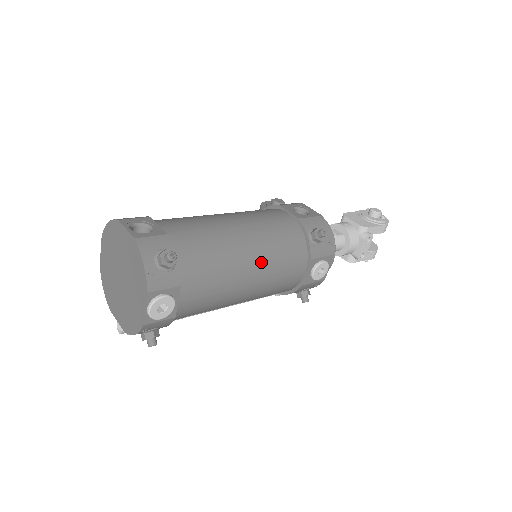
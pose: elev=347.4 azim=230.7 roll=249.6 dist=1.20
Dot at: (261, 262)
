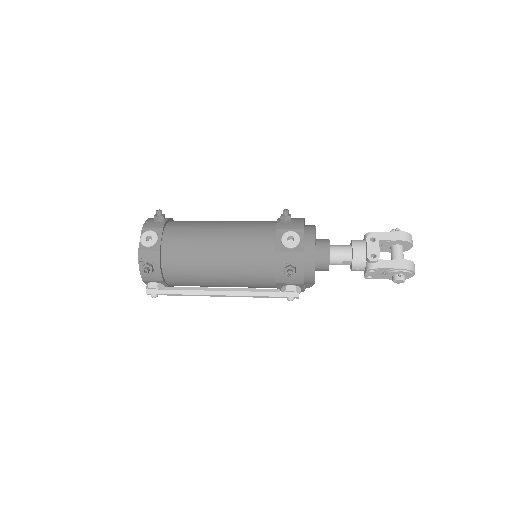
Dot at: (230, 228)
